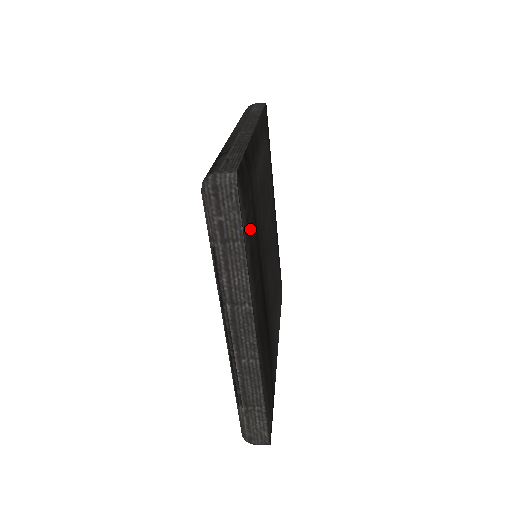
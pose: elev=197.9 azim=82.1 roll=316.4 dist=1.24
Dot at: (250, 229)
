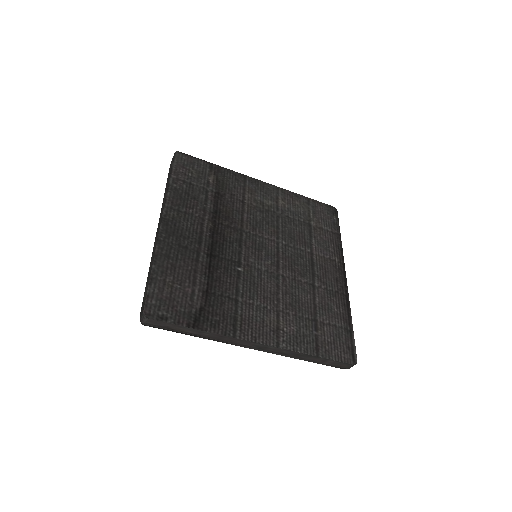
Dot at: (194, 186)
